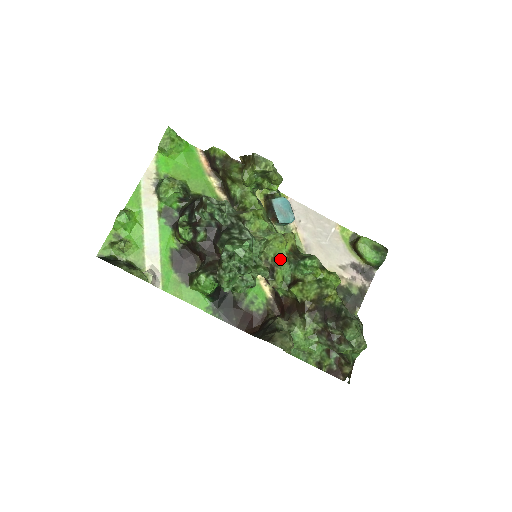
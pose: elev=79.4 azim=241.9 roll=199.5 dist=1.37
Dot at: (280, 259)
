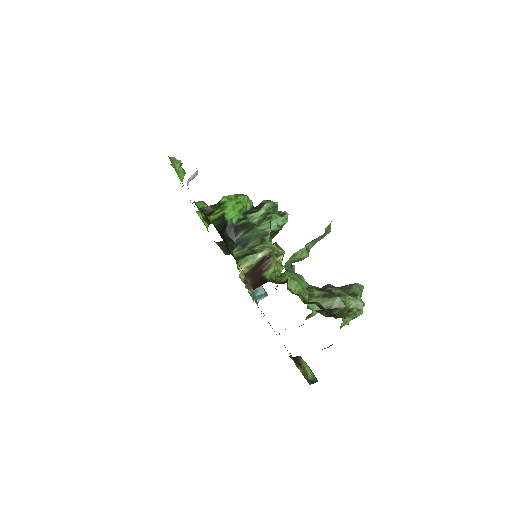
Dot at: occluded
